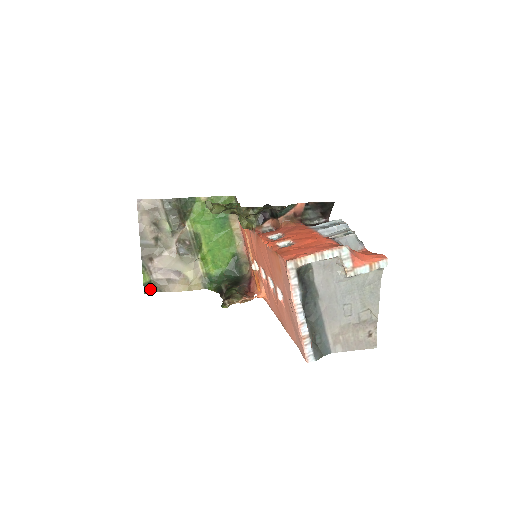
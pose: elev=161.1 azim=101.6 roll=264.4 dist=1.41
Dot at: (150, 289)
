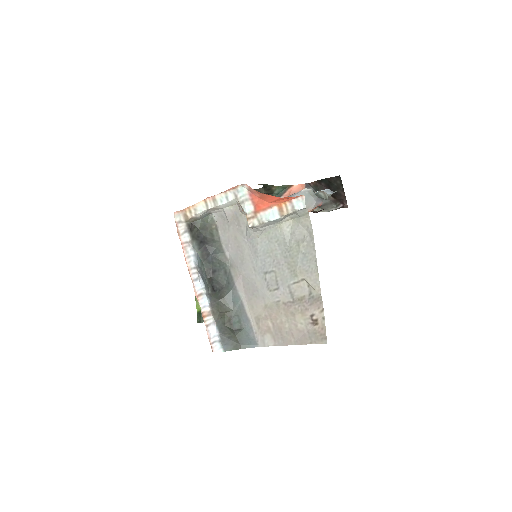
Dot at: occluded
